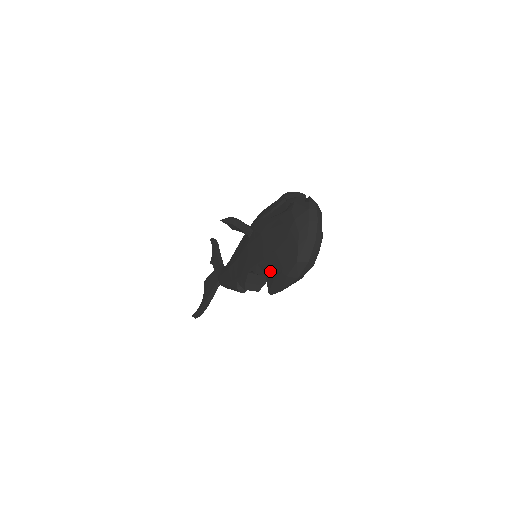
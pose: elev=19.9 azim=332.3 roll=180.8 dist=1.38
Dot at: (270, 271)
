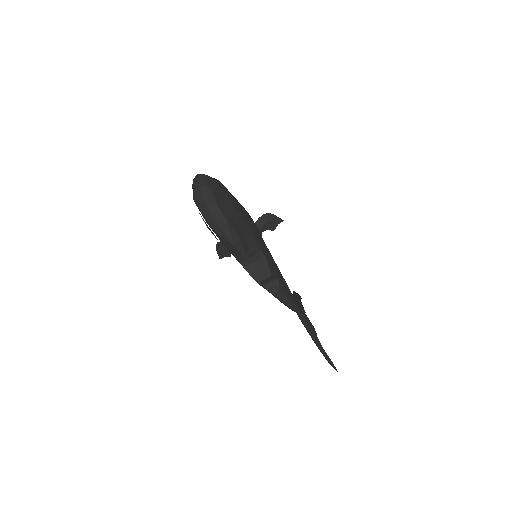
Dot at: (224, 244)
